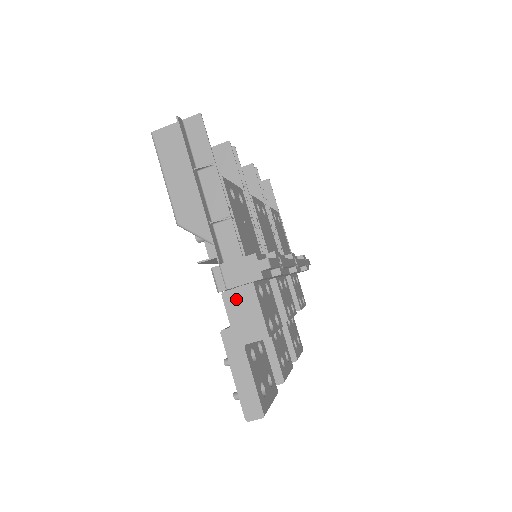
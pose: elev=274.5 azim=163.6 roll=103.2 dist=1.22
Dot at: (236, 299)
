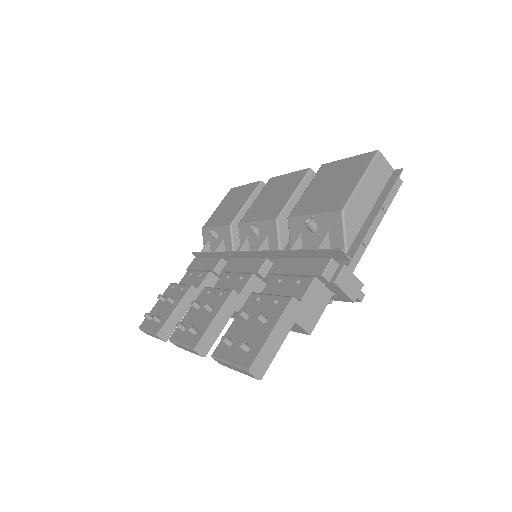
Dot at: (318, 290)
